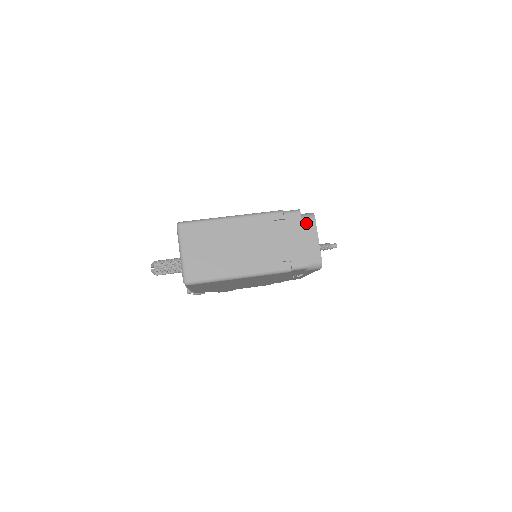
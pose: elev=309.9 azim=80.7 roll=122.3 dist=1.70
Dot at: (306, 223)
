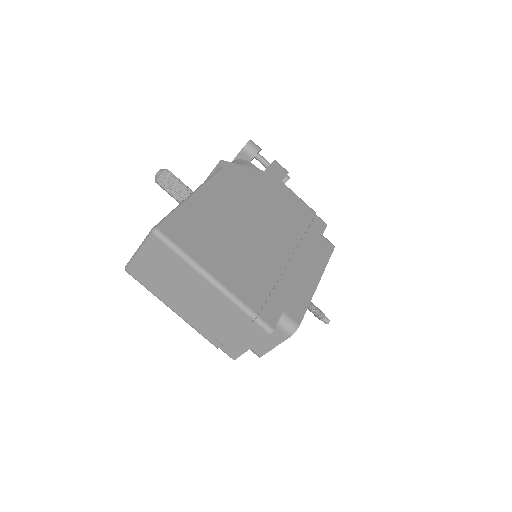
Dot at: (279, 331)
